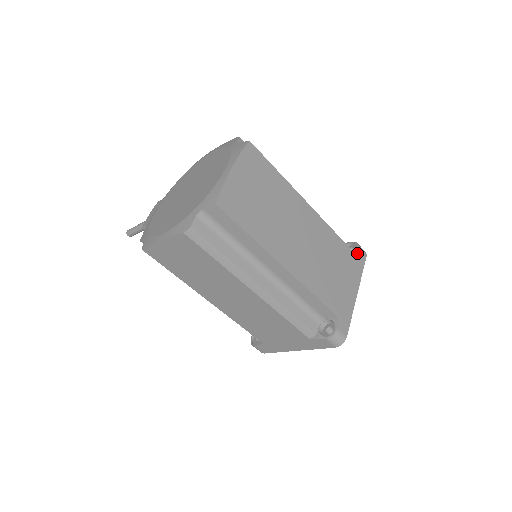
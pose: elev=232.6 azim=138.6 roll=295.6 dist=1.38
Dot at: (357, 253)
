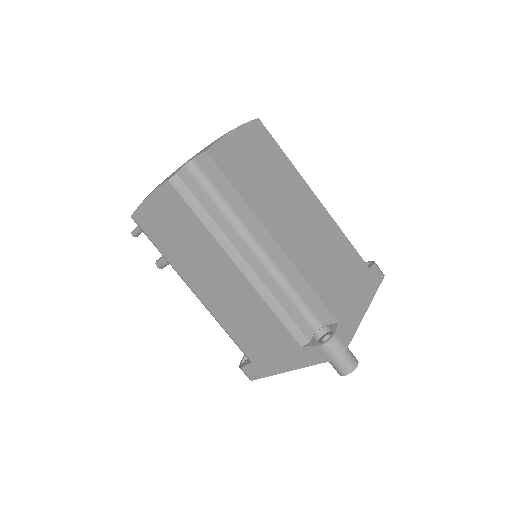
Dot at: (372, 269)
